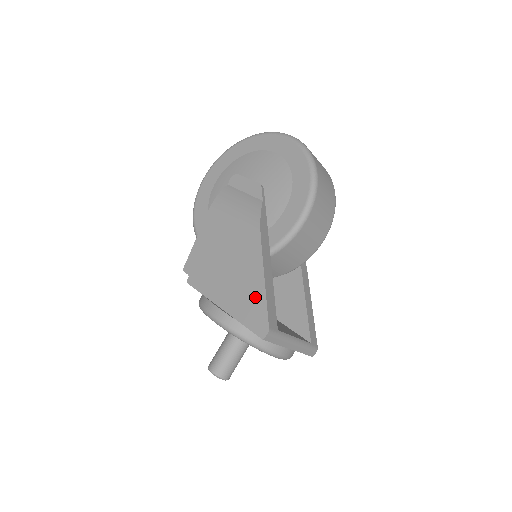
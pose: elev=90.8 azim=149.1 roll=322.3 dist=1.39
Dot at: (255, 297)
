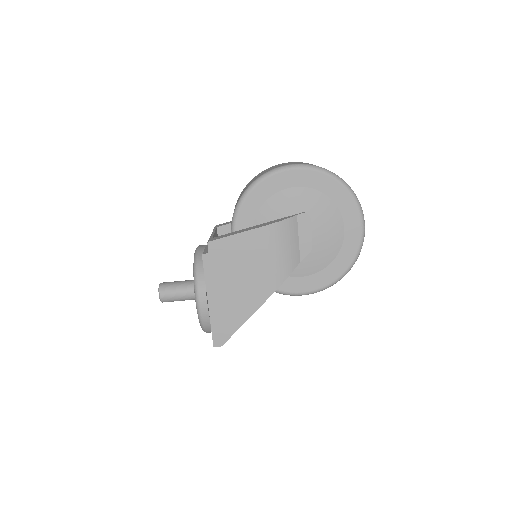
Dot at: (233, 321)
